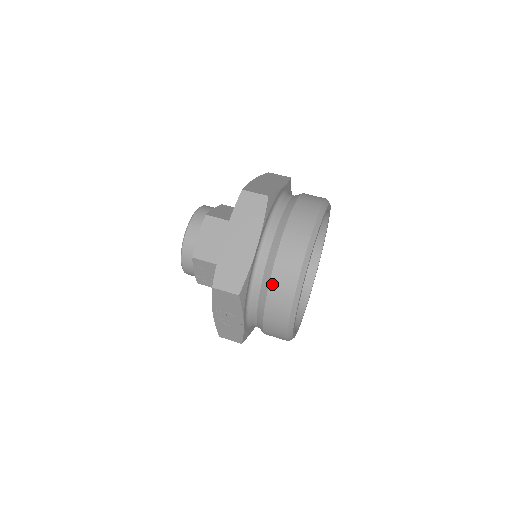
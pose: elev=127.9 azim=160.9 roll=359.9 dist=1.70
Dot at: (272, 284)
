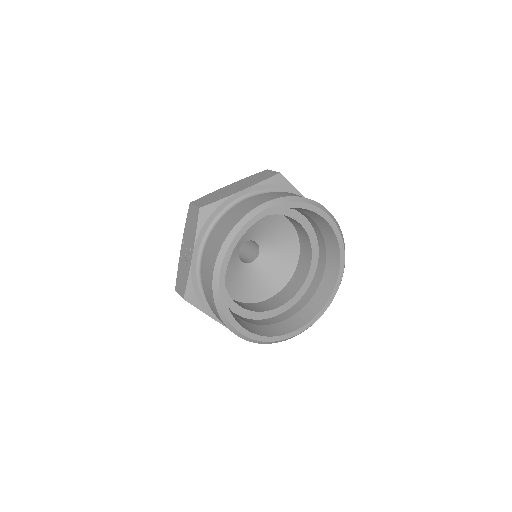
Dot at: (229, 215)
